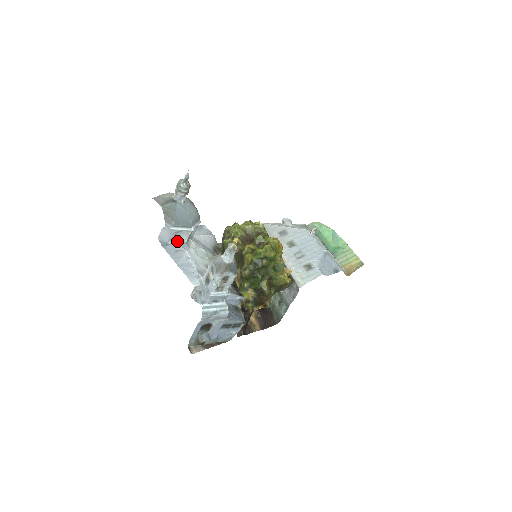
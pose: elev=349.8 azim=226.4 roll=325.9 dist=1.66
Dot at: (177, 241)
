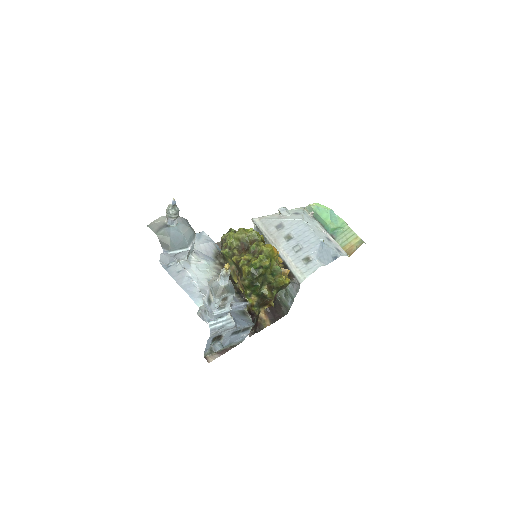
Dot at: (177, 262)
